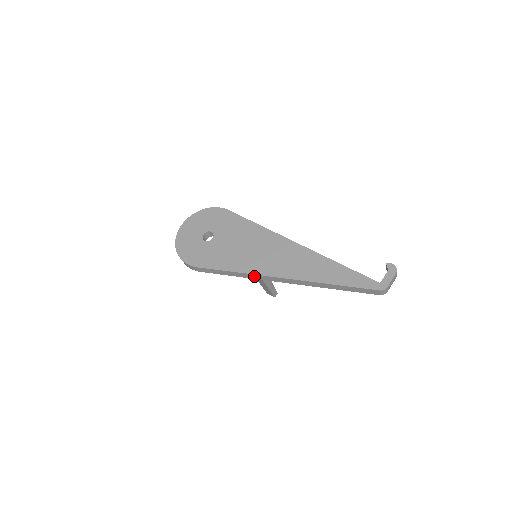
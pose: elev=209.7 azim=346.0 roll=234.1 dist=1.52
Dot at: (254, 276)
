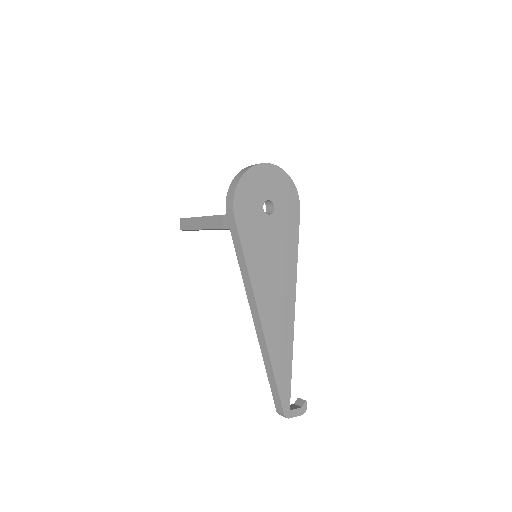
Dot at: (250, 289)
